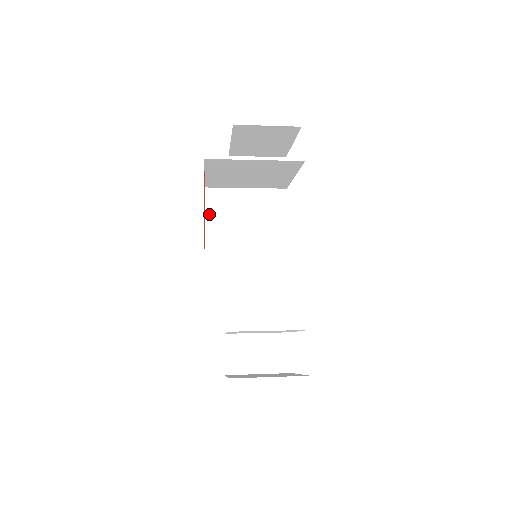
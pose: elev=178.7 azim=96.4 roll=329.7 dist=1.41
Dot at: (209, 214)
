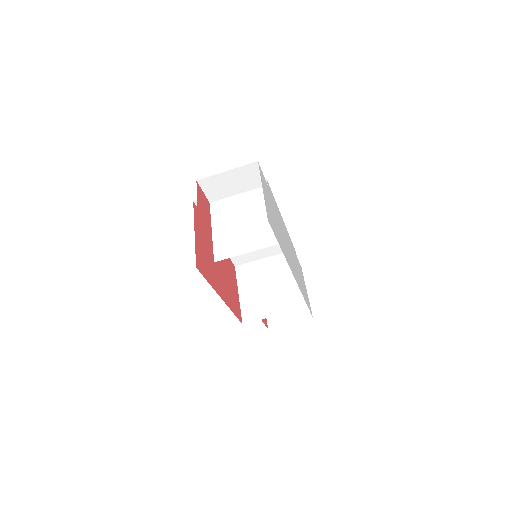
Dot at: occluded
